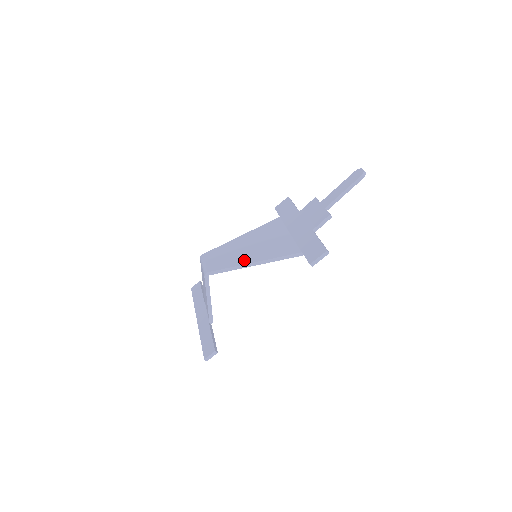
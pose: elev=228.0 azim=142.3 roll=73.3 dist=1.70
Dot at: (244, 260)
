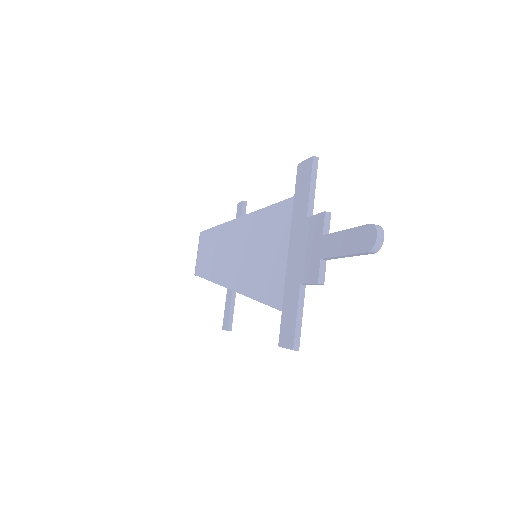
Dot at: (227, 279)
